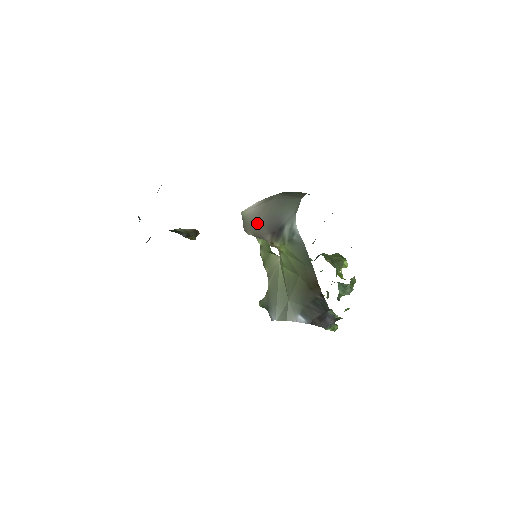
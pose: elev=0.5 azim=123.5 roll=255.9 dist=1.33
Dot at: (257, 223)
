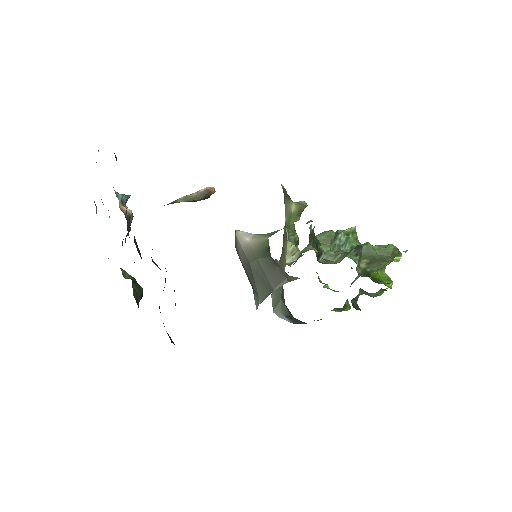
Dot at: (240, 260)
